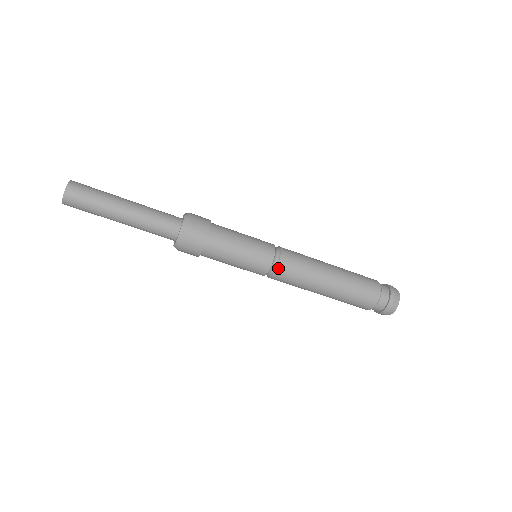
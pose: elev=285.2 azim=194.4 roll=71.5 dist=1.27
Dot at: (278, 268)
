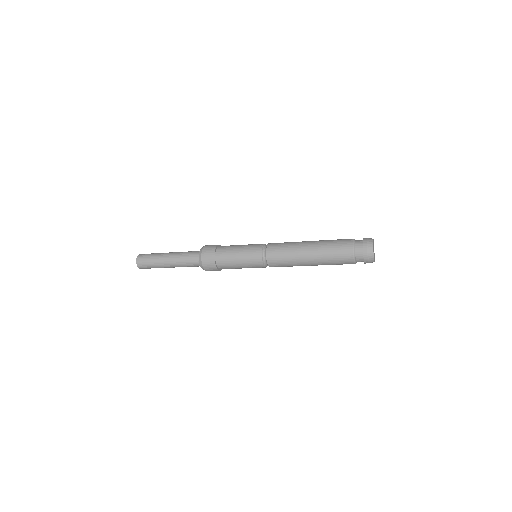
Dot at: (267, 250)
